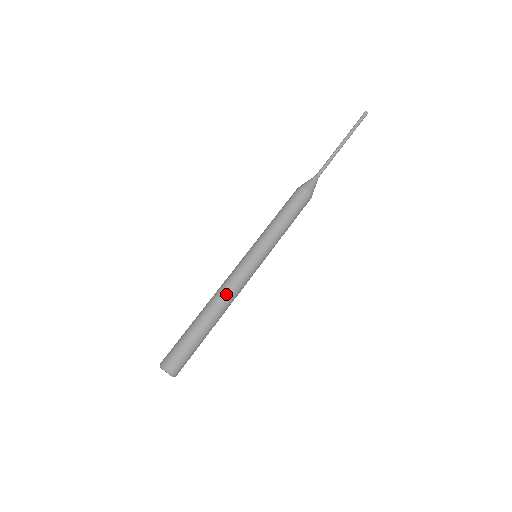
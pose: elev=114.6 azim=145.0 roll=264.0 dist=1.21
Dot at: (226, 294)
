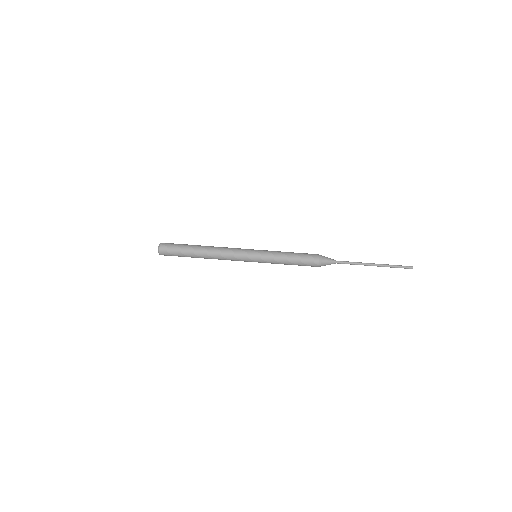
Dot at: (220, 252)
